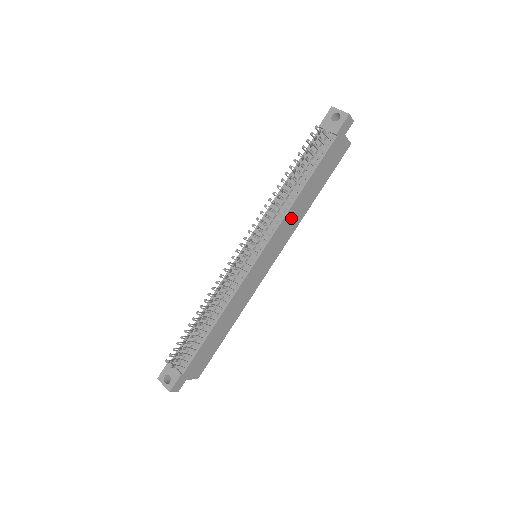
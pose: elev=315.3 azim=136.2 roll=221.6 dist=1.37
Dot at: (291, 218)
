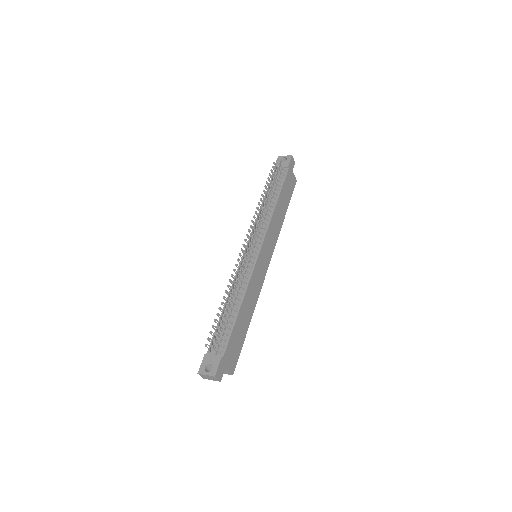
Dot at: (274, 224)
